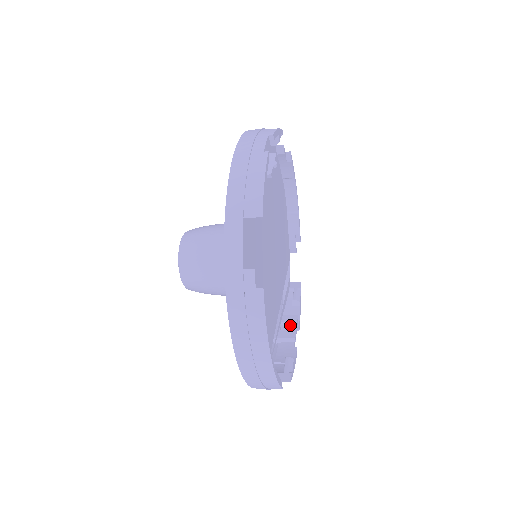
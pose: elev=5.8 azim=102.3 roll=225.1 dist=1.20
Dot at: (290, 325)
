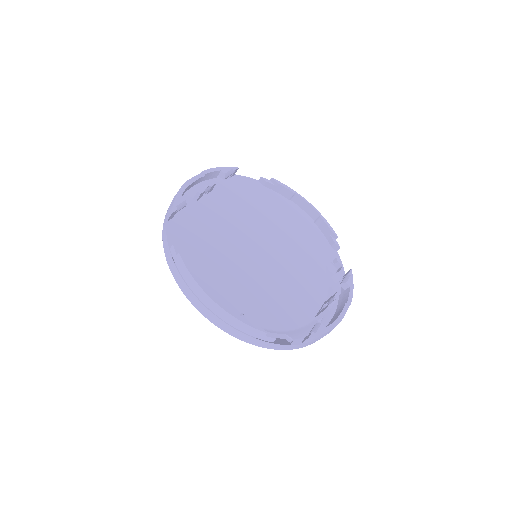
Dot at: (328, 302)
